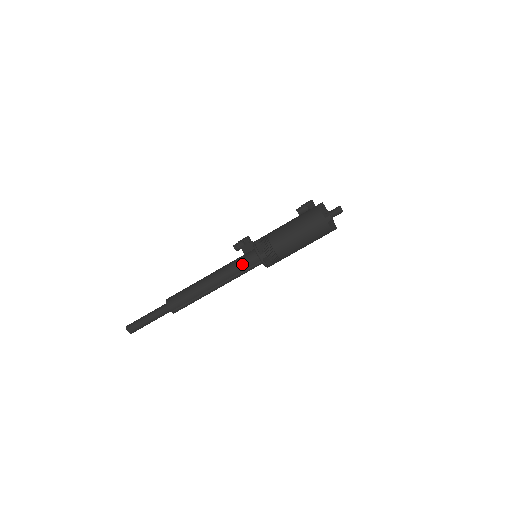
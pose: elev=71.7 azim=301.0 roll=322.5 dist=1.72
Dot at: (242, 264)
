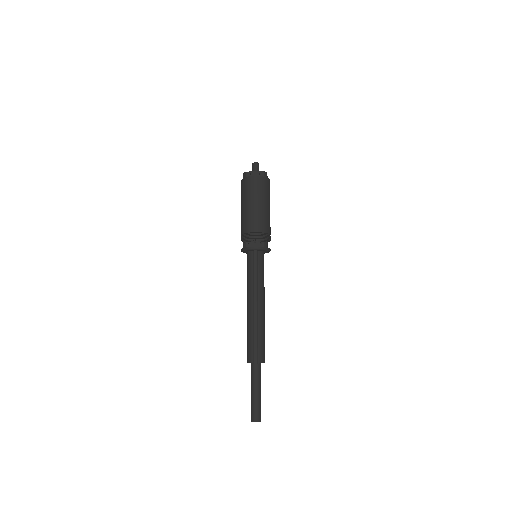
Dot at: (248, 270)
